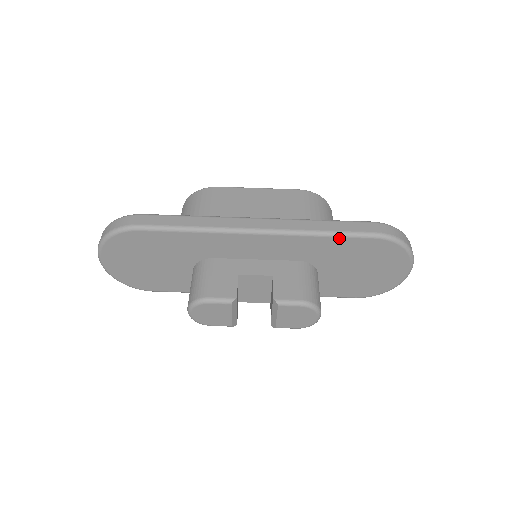
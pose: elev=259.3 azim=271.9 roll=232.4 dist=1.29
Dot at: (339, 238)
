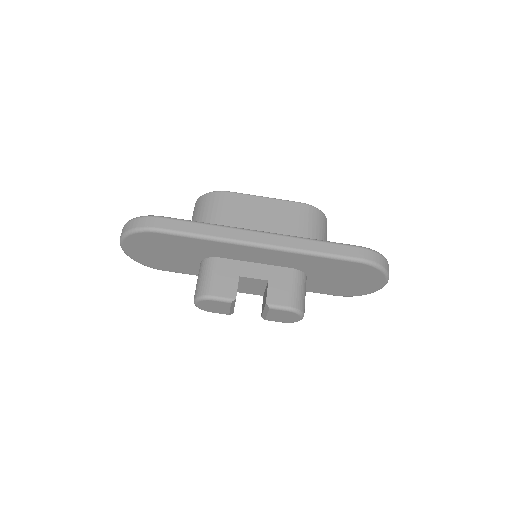
Dot at: (328, 259)
